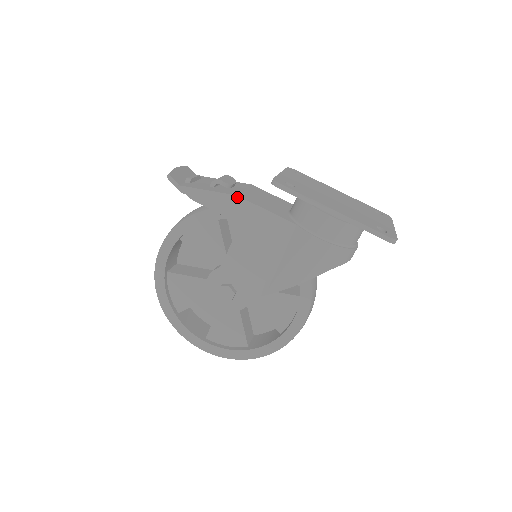
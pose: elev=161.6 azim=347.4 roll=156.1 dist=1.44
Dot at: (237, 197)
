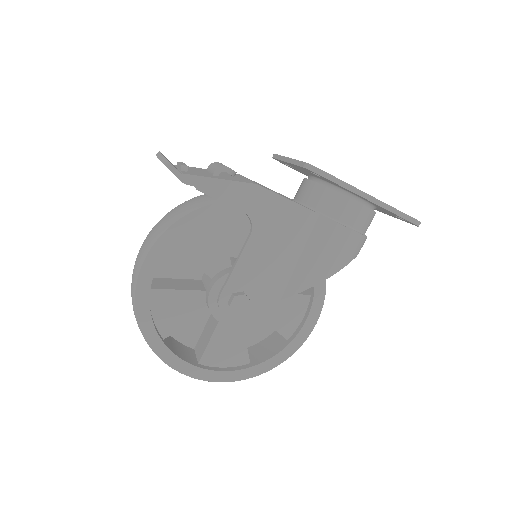
Dot at: (257, 186)
